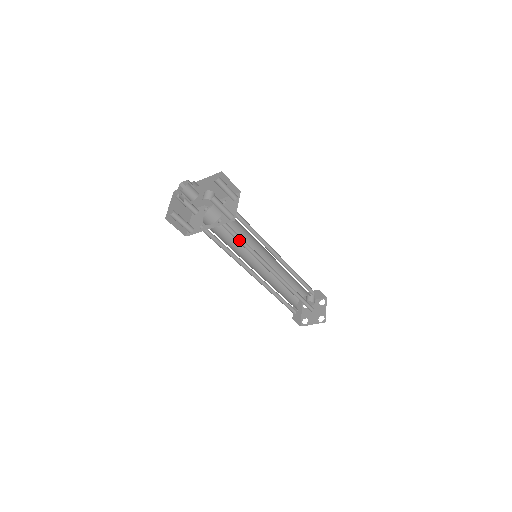
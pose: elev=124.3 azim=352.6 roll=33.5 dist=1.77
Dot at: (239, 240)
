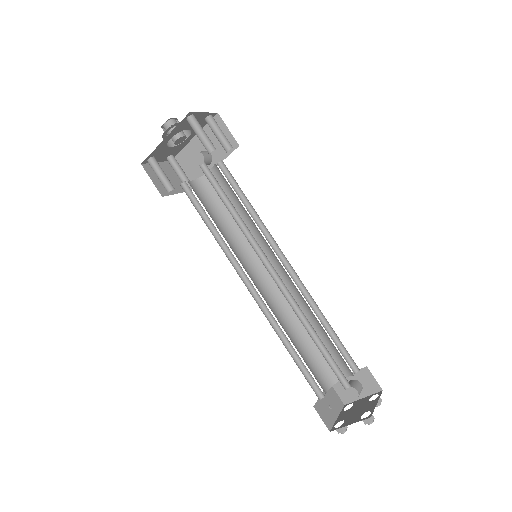
Dot at: (226, 204)
